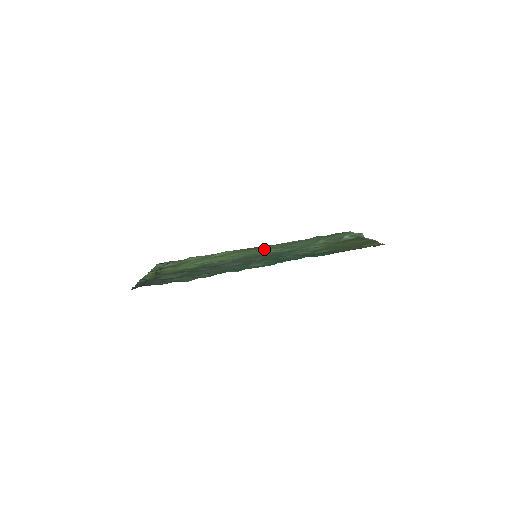
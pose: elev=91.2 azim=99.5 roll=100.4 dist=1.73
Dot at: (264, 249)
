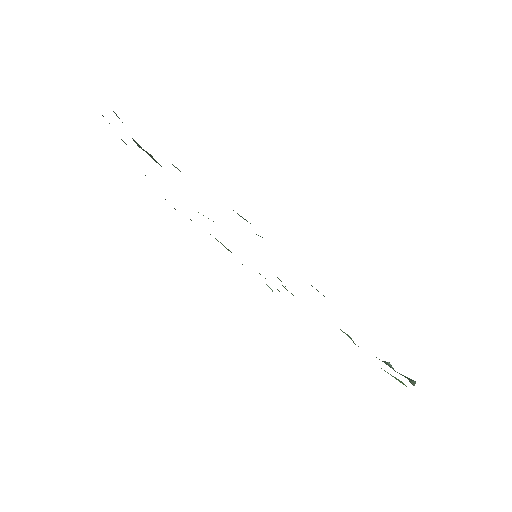
Dot at: occluded
